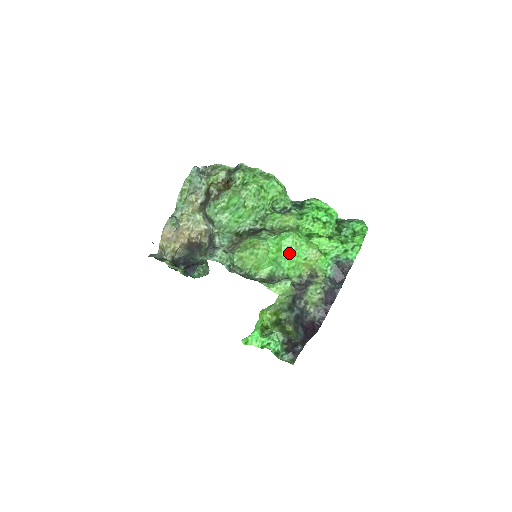
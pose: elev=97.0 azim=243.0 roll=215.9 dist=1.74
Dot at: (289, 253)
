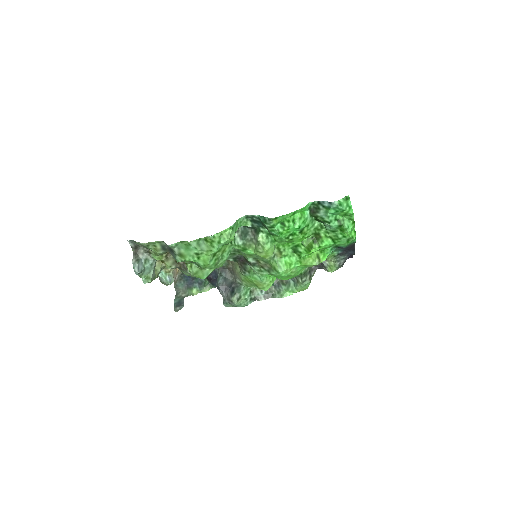
Dot at: (291, 277)
